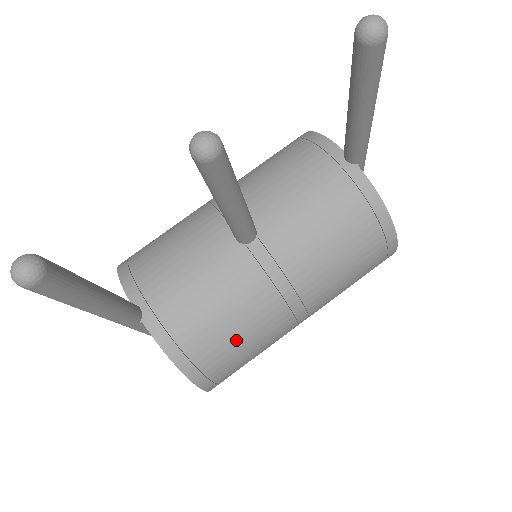
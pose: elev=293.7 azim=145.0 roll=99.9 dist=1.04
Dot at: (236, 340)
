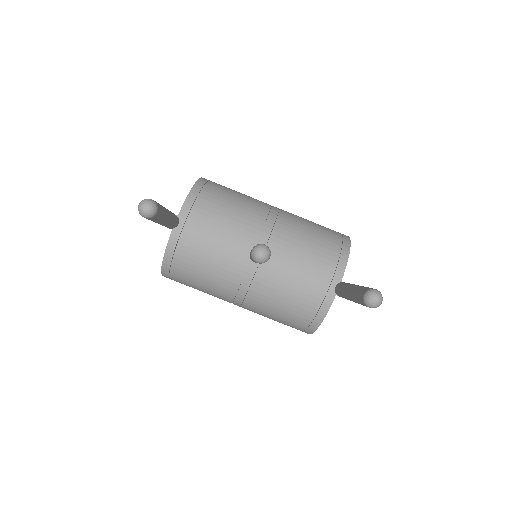
Dot at: (198, 282)
